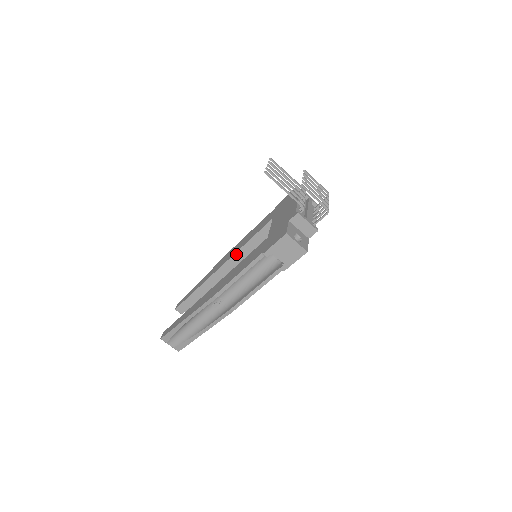
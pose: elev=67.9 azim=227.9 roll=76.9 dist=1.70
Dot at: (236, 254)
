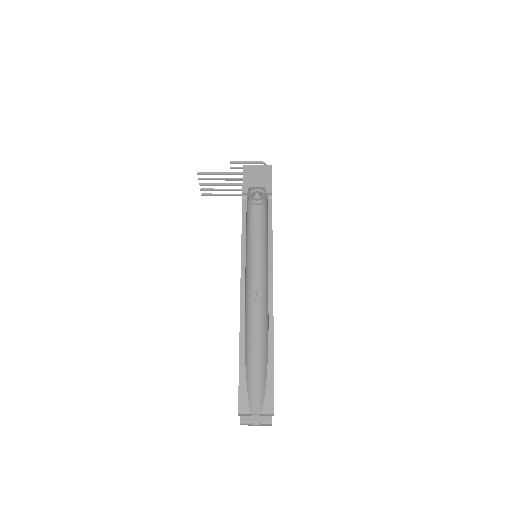
Dot at: occluded
